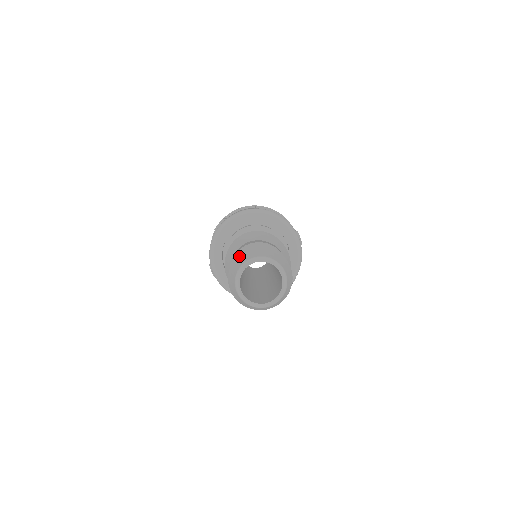
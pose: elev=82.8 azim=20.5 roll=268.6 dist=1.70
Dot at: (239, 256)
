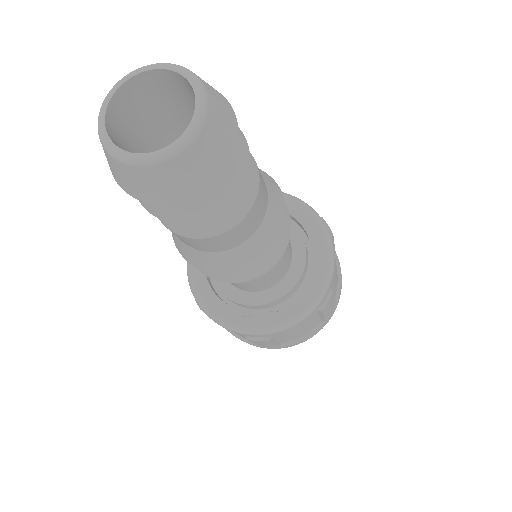
Dot at: occluded
